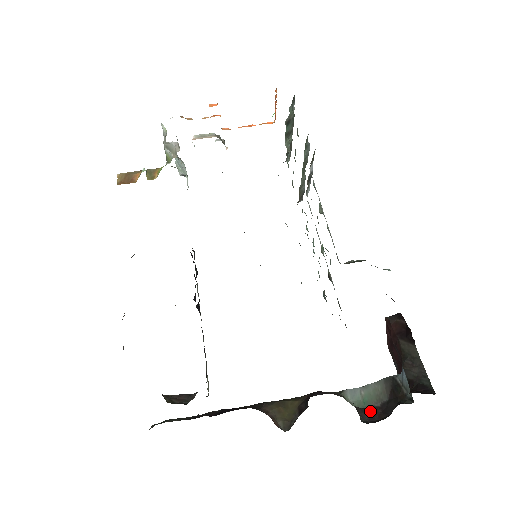
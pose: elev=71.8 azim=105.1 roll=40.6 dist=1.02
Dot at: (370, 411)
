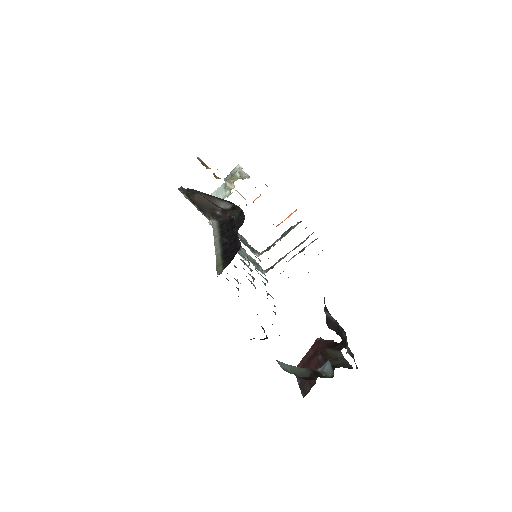
Dot at: (297, 375)
